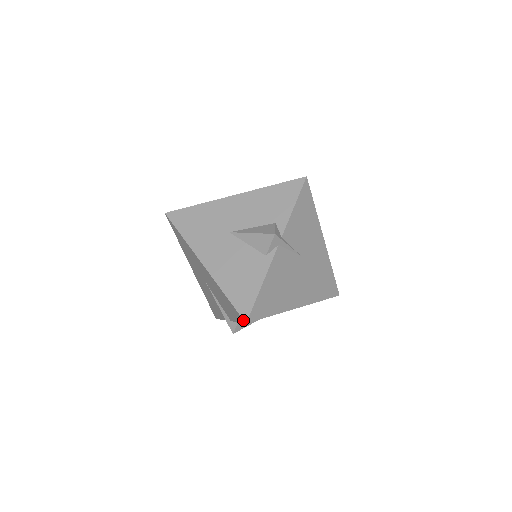
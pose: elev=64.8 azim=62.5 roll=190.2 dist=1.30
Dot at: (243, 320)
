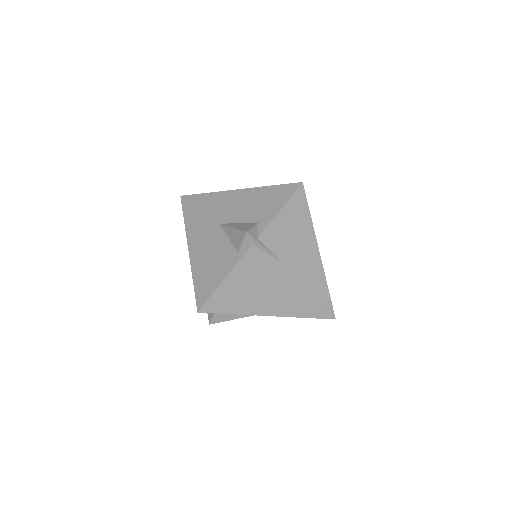
Dot at: (197, 309)
